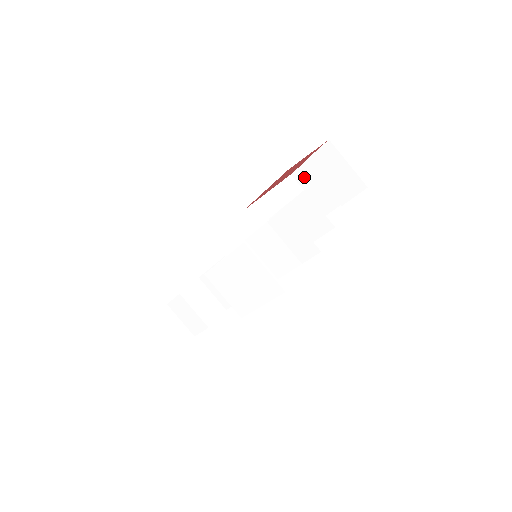
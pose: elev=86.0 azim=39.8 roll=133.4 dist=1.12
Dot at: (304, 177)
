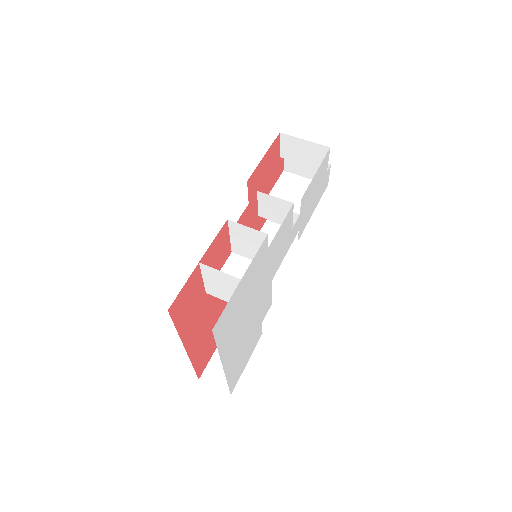
Dot at: (292, 167)
